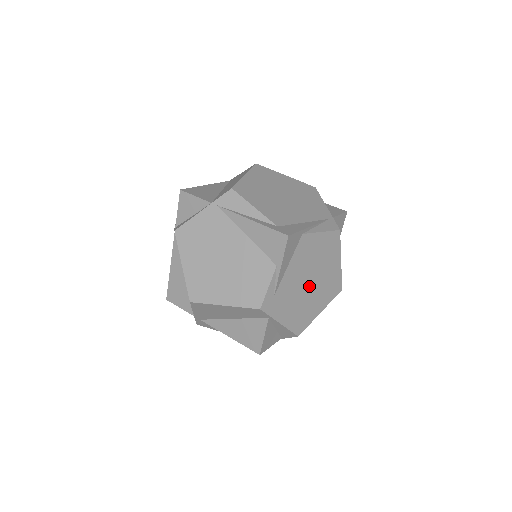
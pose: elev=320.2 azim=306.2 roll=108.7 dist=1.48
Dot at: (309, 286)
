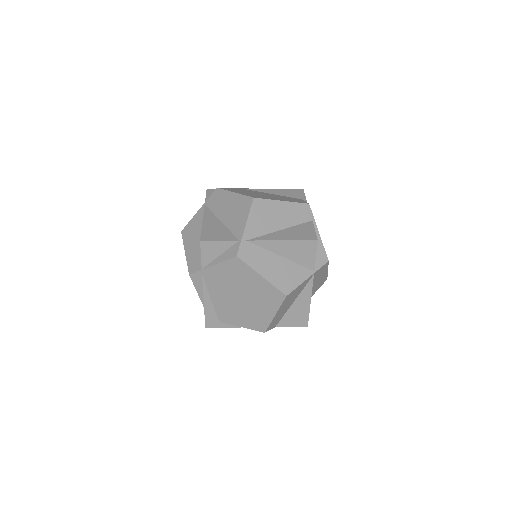
Dot at: occluded
